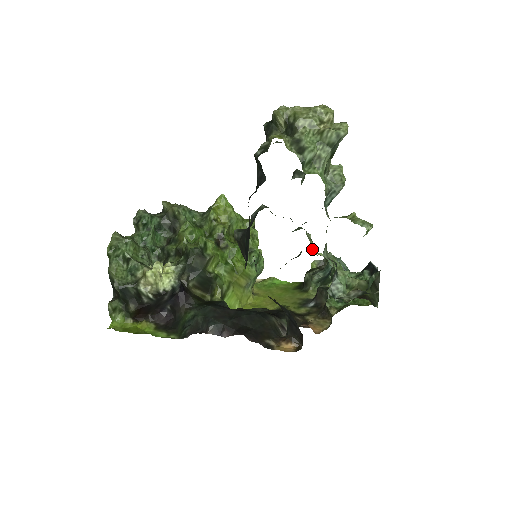
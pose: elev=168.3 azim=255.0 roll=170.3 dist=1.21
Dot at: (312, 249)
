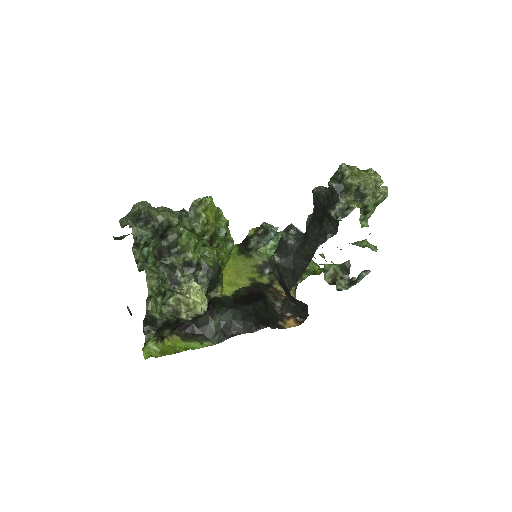
Dot at: occluded
